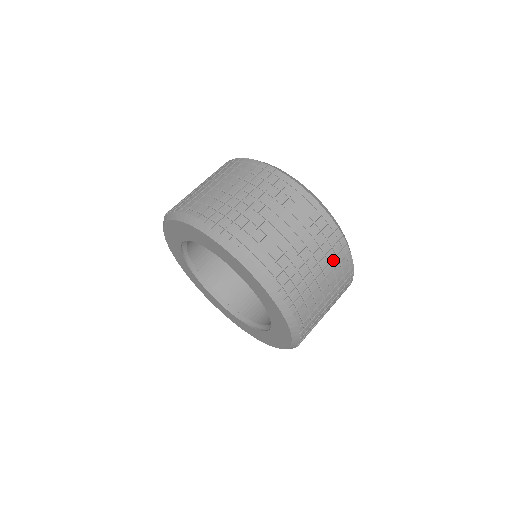
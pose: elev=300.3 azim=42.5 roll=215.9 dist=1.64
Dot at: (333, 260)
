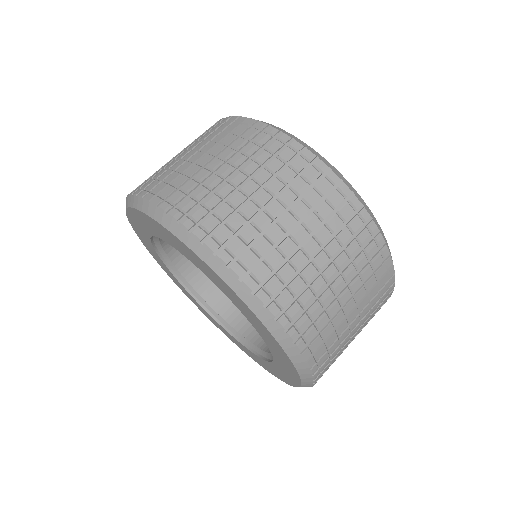
Dot at: (319, 206)
